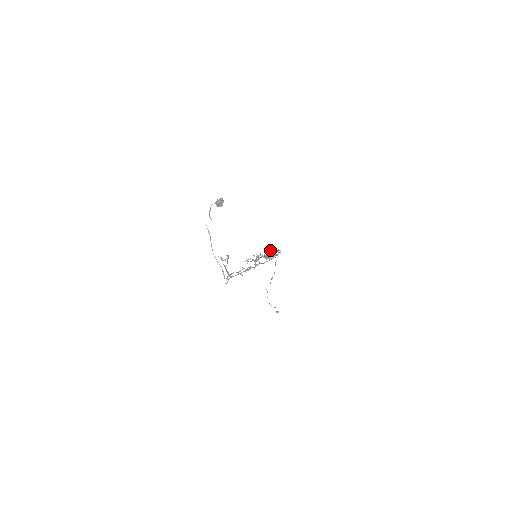
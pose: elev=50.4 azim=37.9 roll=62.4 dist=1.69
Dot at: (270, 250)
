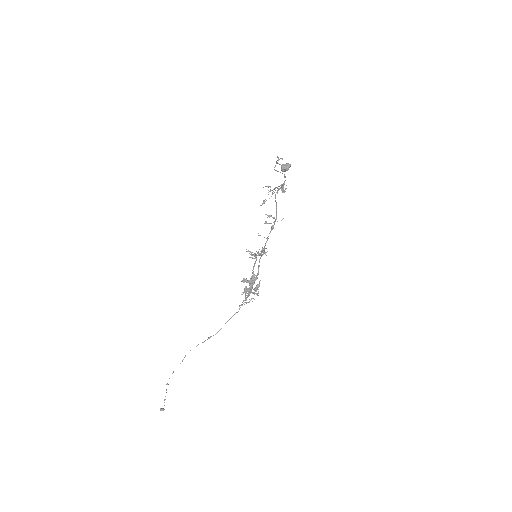
Dot at: occluded
